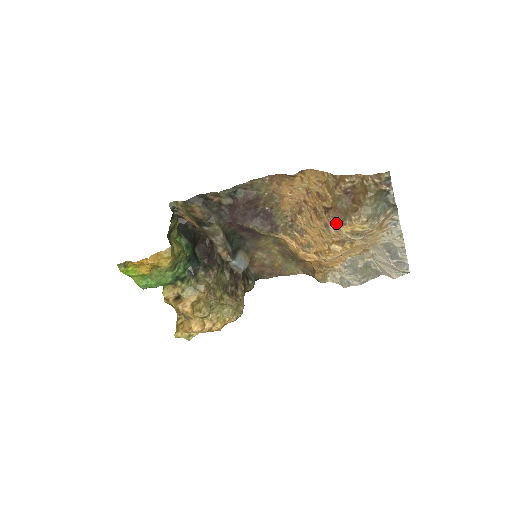
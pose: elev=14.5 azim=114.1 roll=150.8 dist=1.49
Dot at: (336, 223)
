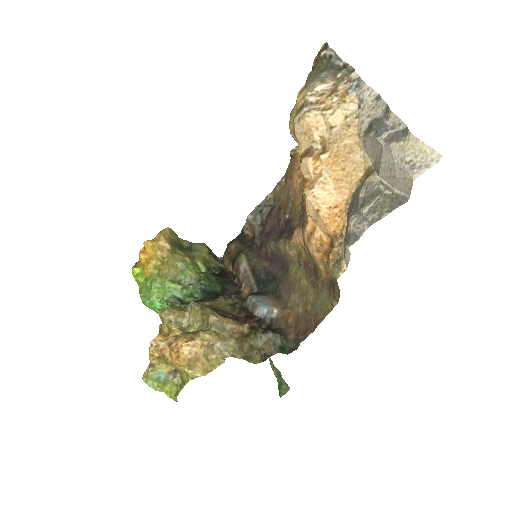
Dot at: occluded
